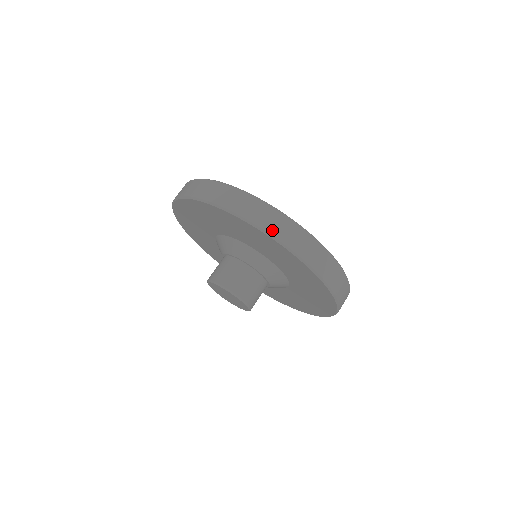
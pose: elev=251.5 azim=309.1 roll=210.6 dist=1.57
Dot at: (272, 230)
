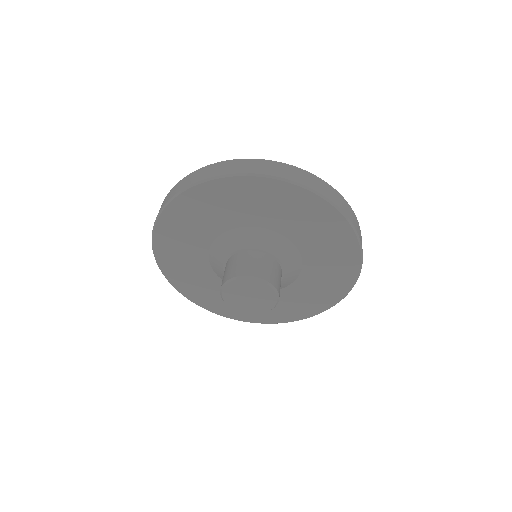
Dot at: occluded
